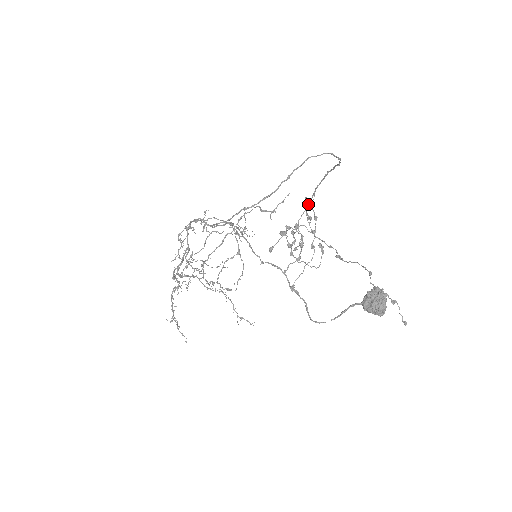
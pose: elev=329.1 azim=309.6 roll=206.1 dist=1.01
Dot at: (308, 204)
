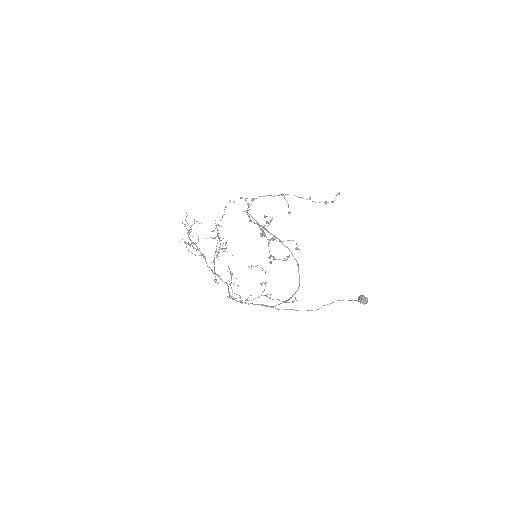
Dot at: occluded
